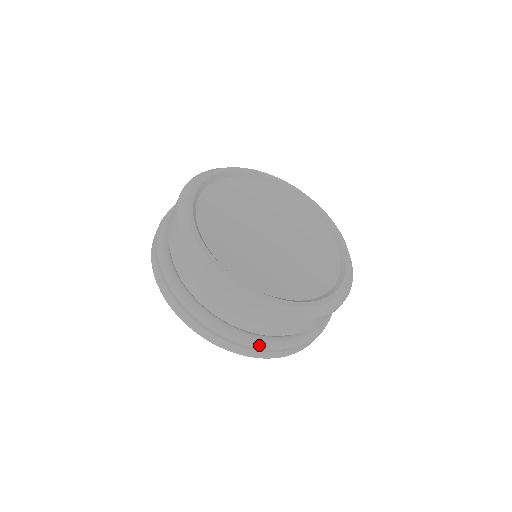
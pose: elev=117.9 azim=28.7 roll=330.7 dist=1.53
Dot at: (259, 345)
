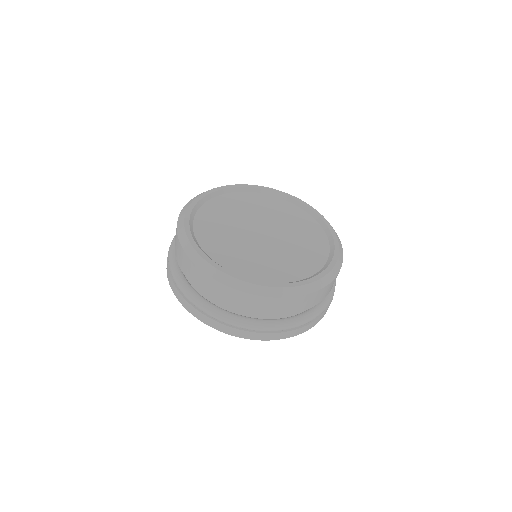
Dot at: (318, 314)
